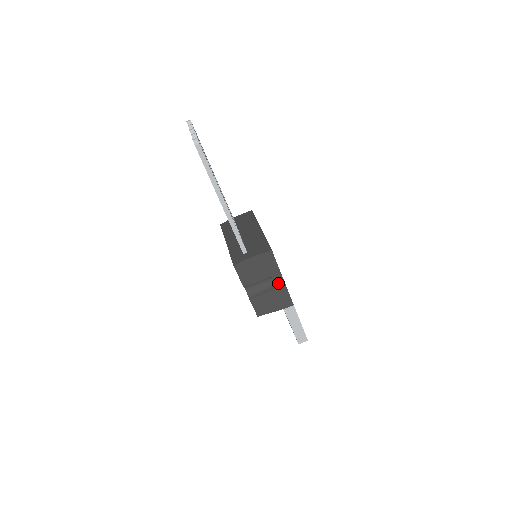
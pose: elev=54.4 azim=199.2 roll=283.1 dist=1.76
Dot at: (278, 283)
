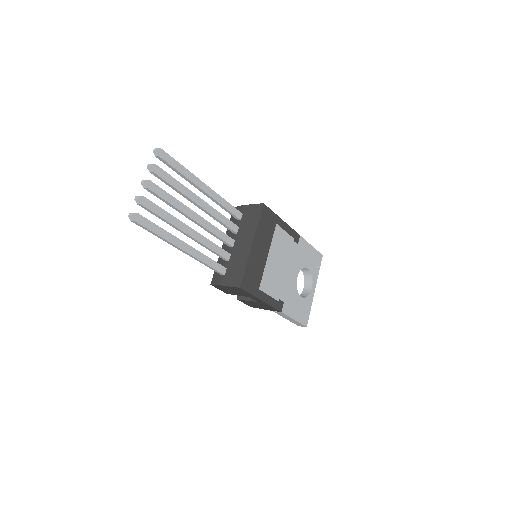
Dot at: (258, 301)
